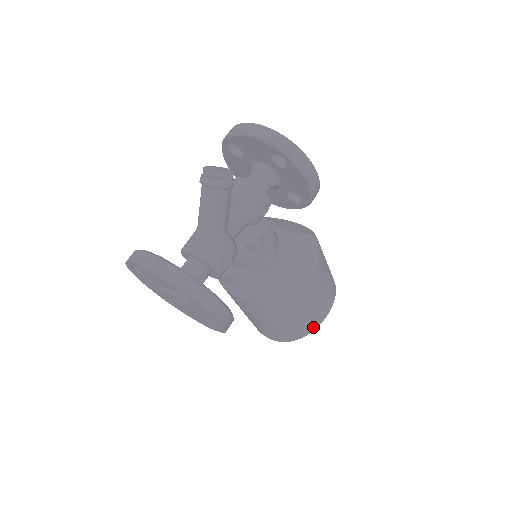
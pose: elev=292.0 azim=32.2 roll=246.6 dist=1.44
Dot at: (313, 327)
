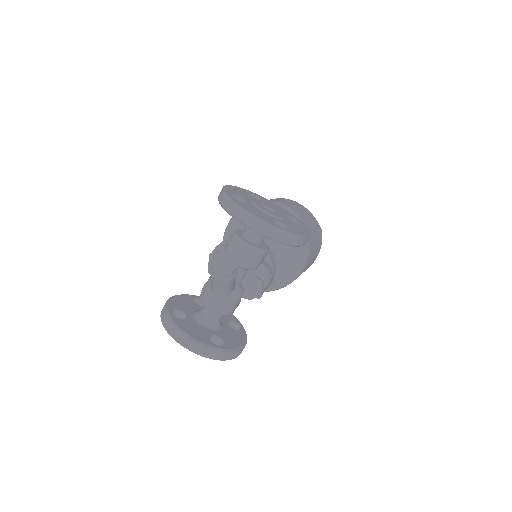
Dot at: occluded
